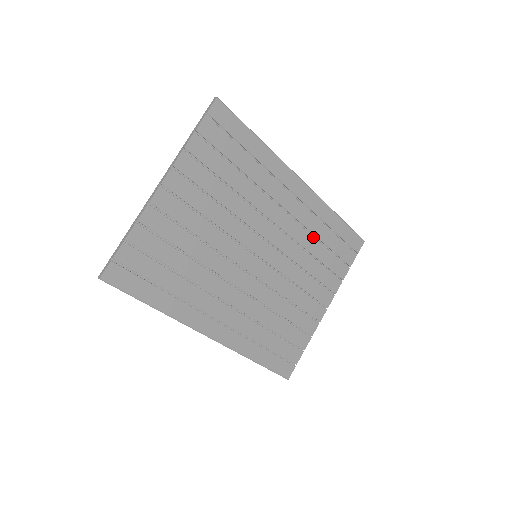
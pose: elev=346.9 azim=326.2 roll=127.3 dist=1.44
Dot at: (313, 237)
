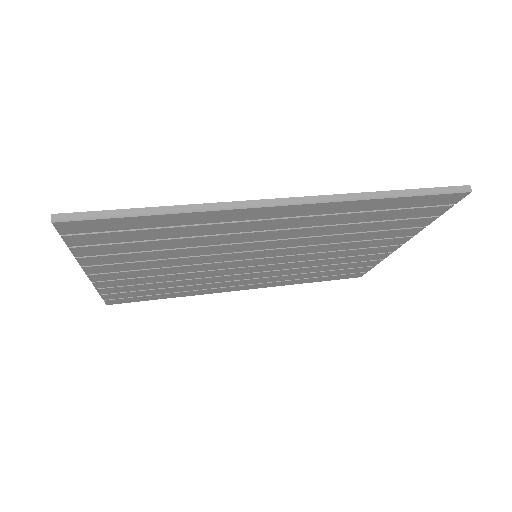
Dot at: (342, 225)
